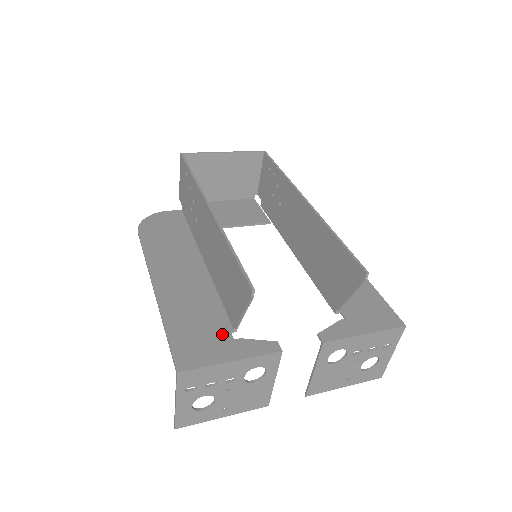
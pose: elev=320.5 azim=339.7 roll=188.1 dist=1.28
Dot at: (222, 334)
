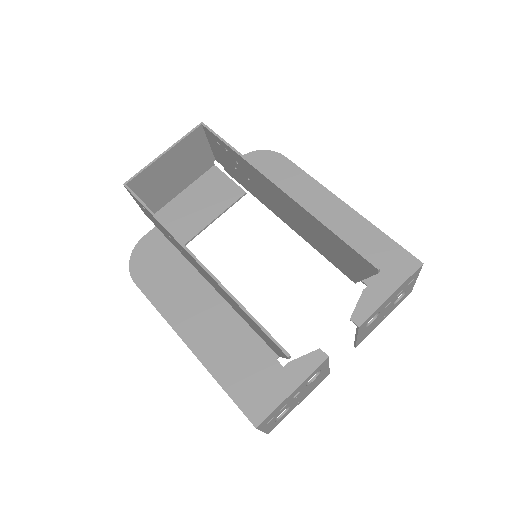
Dot at: (271, 367)
